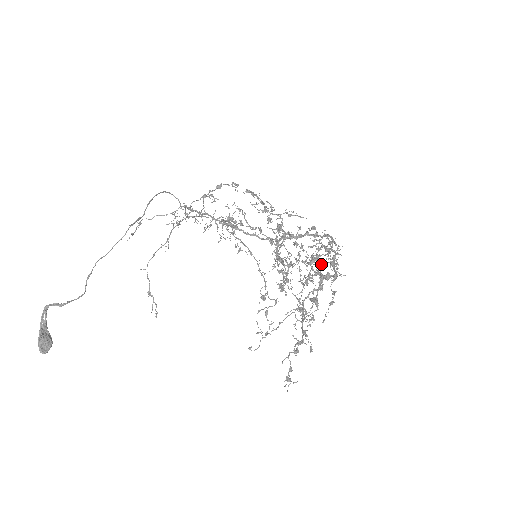
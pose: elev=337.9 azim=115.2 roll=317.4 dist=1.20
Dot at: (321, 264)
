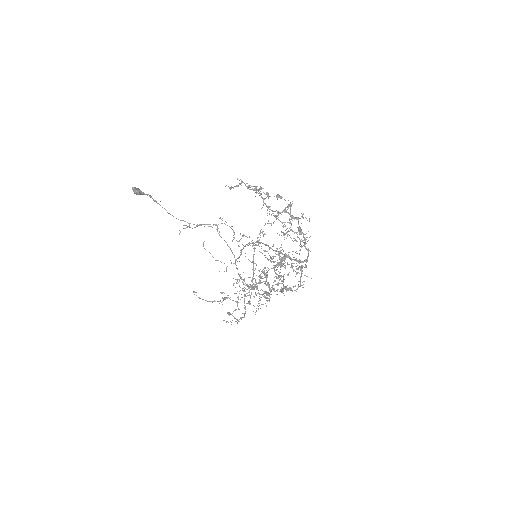
Dot at: occluded
